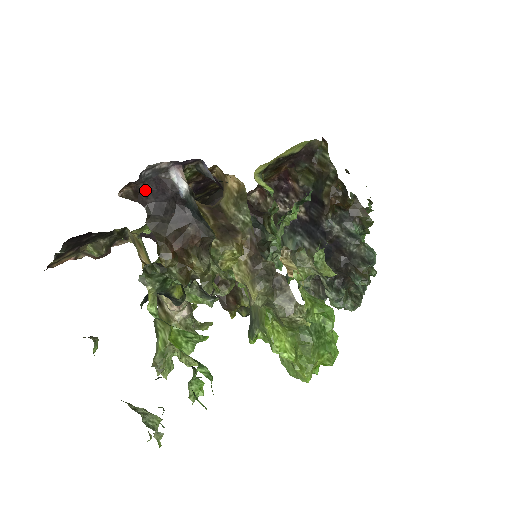
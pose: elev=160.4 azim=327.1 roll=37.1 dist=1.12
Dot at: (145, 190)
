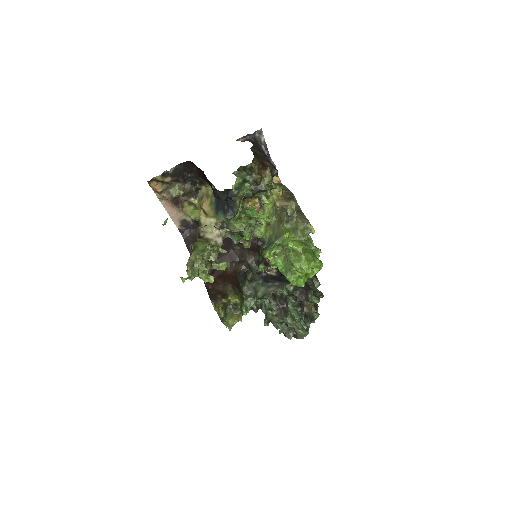
Dot at: (252, 141)
